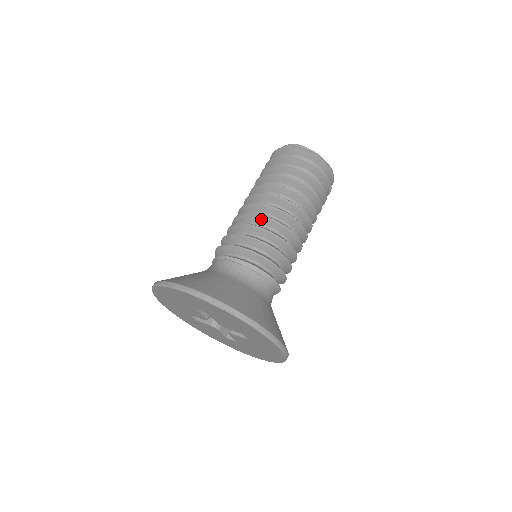
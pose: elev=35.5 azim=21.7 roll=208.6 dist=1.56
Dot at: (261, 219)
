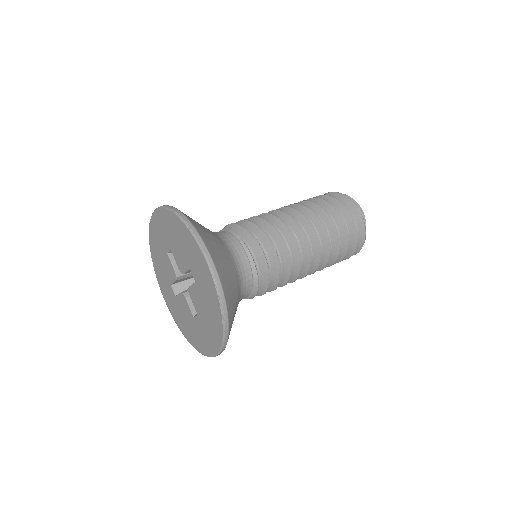
Dot at: (295, 248)
